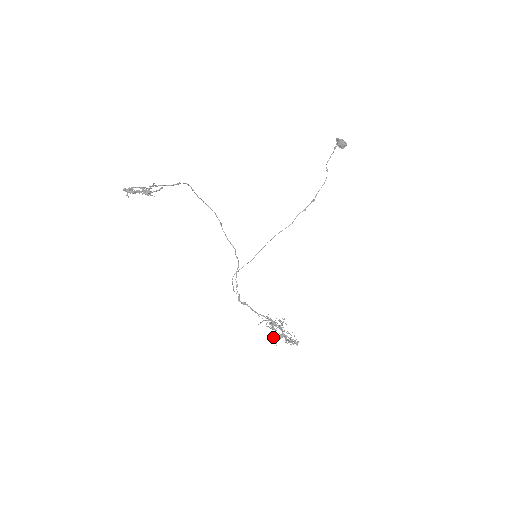
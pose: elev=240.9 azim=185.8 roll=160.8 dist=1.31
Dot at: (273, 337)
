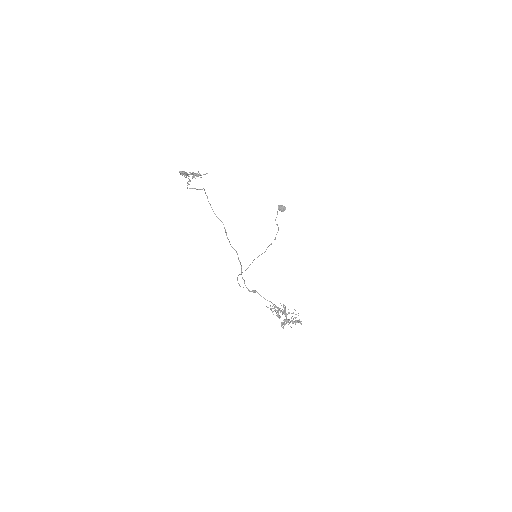
Dot at: occluded
